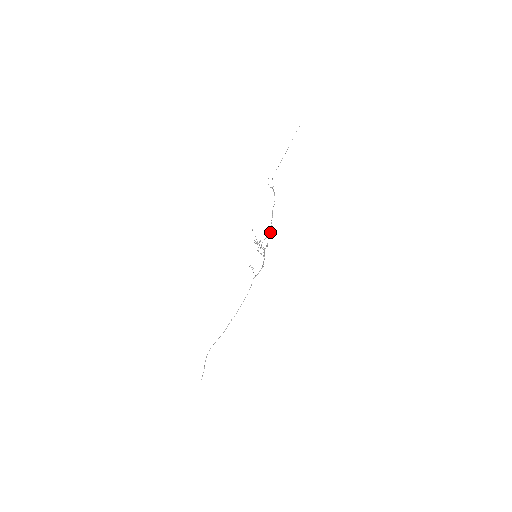
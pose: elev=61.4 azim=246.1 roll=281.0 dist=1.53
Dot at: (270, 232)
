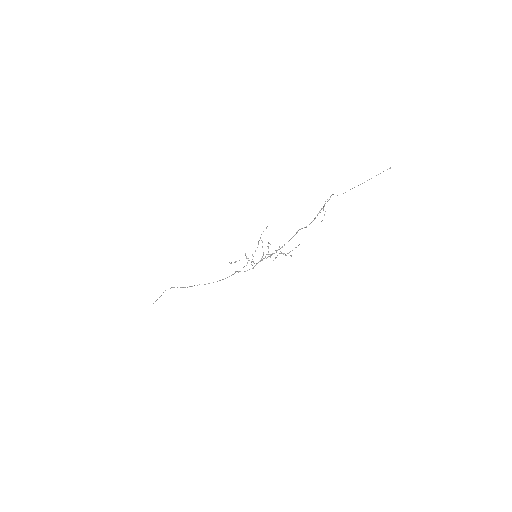
Dot at: (281, 247)
